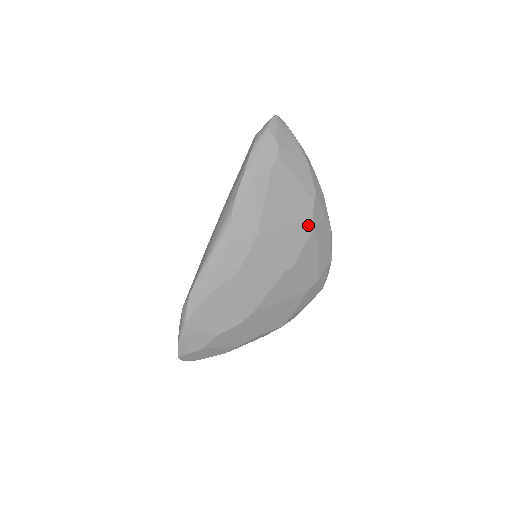
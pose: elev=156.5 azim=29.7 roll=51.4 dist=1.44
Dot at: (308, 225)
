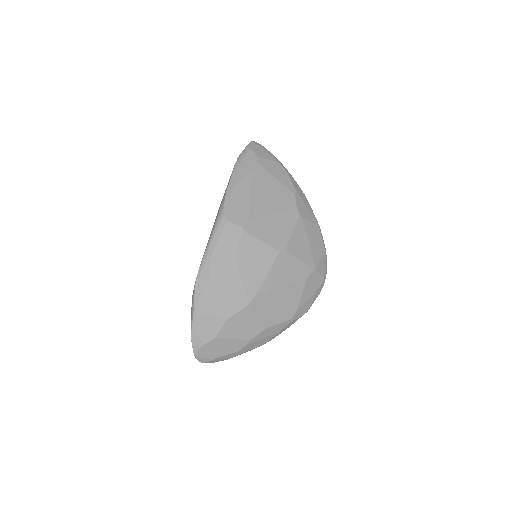
Dot at: (293, 214)
